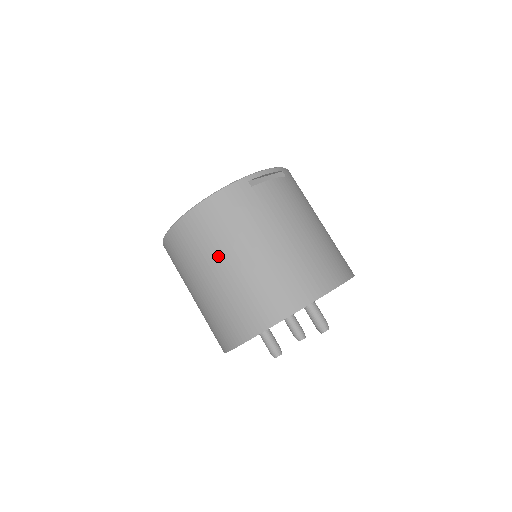
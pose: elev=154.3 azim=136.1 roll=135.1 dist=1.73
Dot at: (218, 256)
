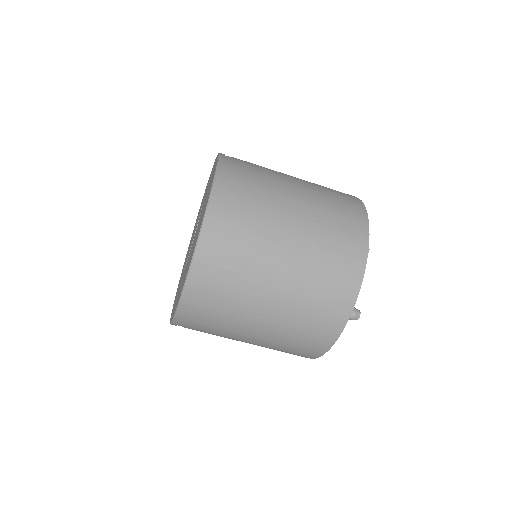
Dot at: (275, 212)
